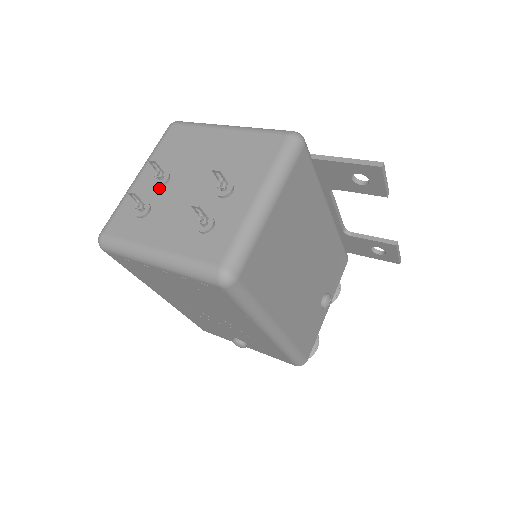
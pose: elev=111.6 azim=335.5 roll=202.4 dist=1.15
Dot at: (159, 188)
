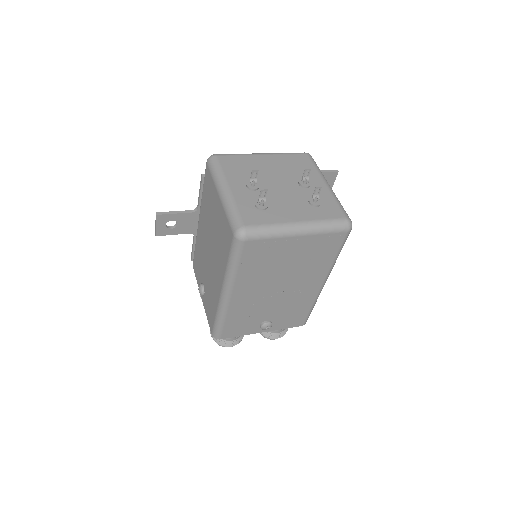
Dot at: (256, 192)
